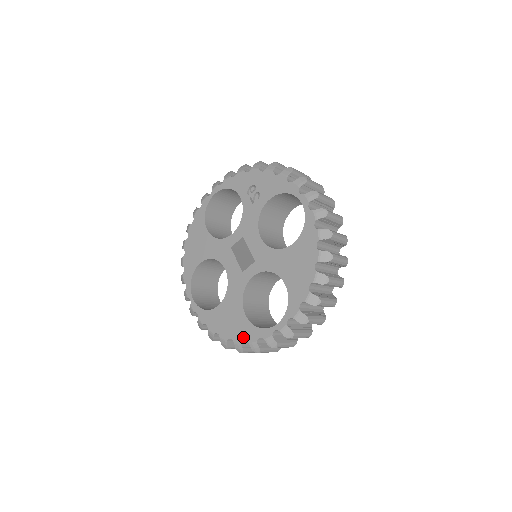
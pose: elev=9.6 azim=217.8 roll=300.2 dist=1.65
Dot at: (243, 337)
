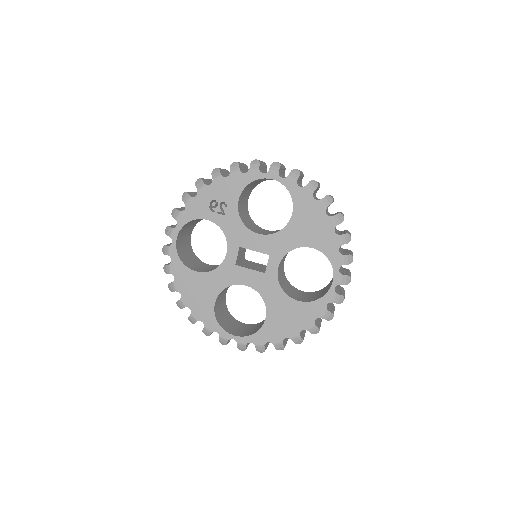
Dot at: (312, 318)
